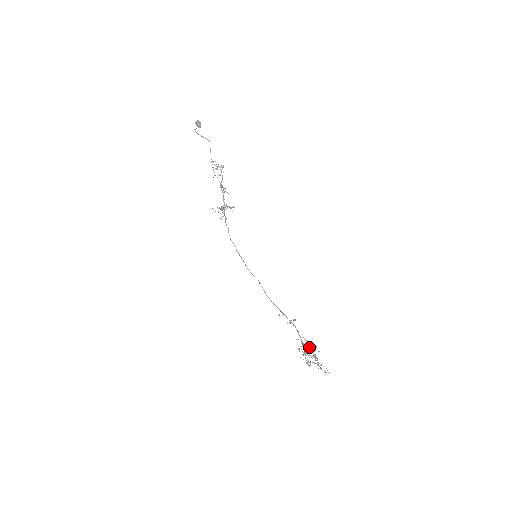
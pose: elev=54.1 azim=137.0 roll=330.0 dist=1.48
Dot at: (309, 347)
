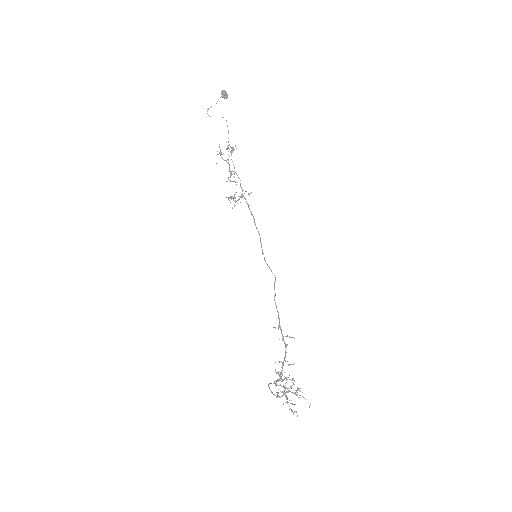
Dot at: (289, 375)
